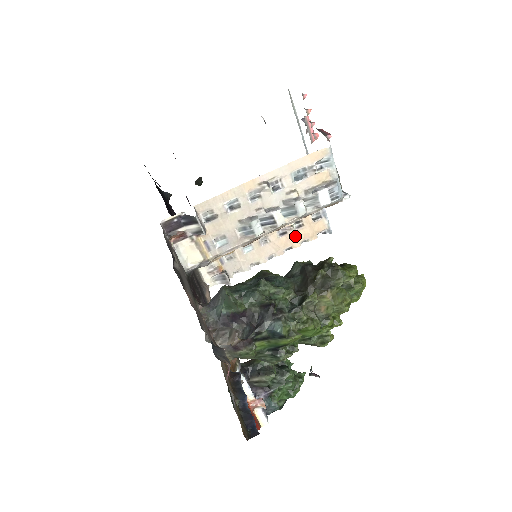
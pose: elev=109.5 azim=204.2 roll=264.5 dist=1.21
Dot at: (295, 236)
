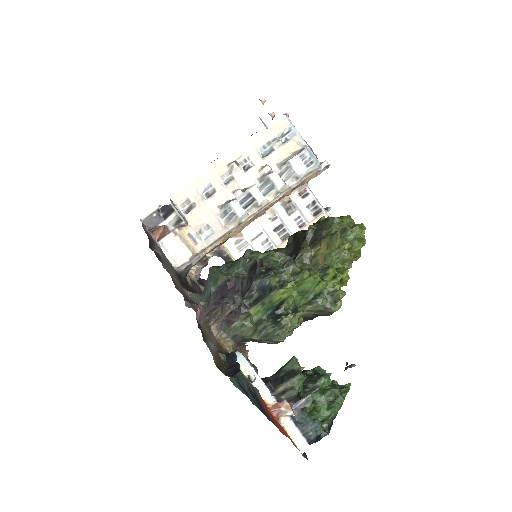
Dot at: occluded
